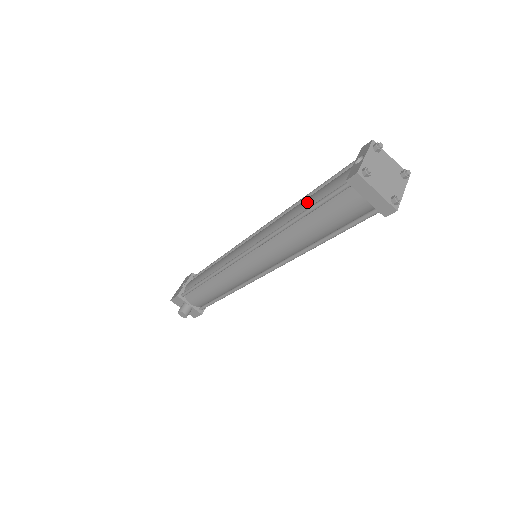
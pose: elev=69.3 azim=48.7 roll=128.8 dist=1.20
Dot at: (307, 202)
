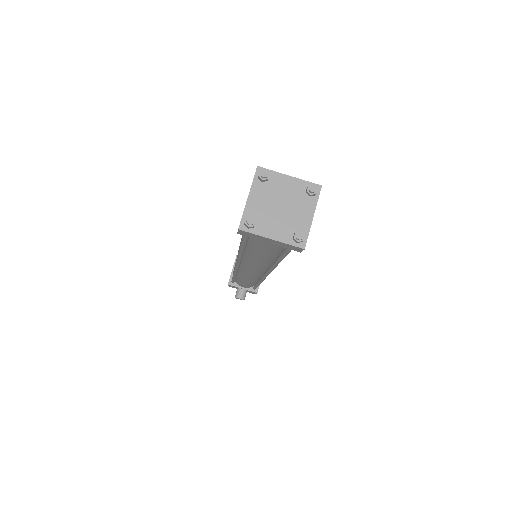
Dot at: occluded
